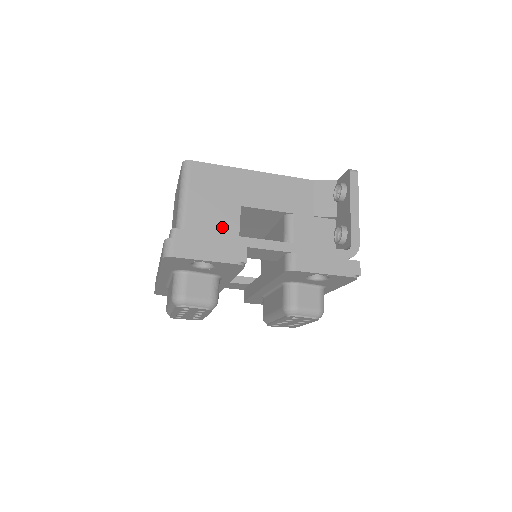
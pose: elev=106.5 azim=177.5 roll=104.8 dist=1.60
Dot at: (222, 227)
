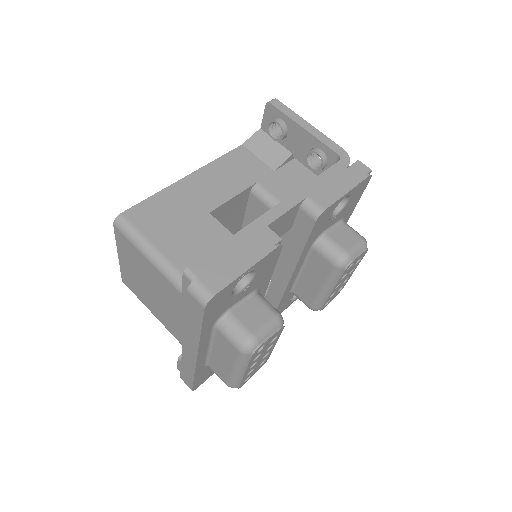
Dot at: (214, 244)
